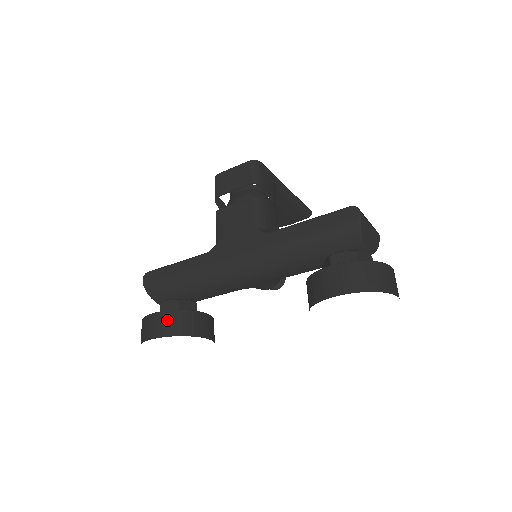
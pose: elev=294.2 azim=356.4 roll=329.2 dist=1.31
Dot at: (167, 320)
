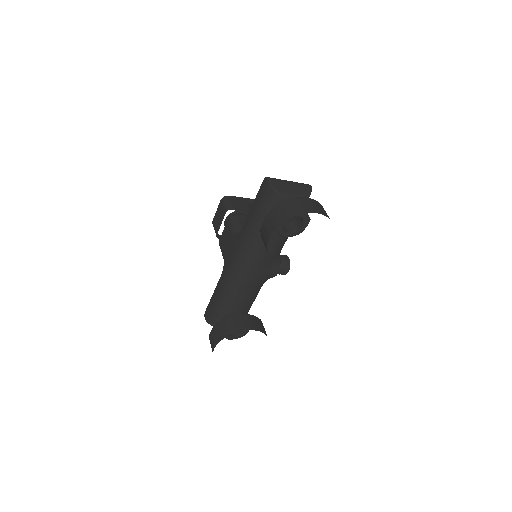
Dot at: (217, 331)
